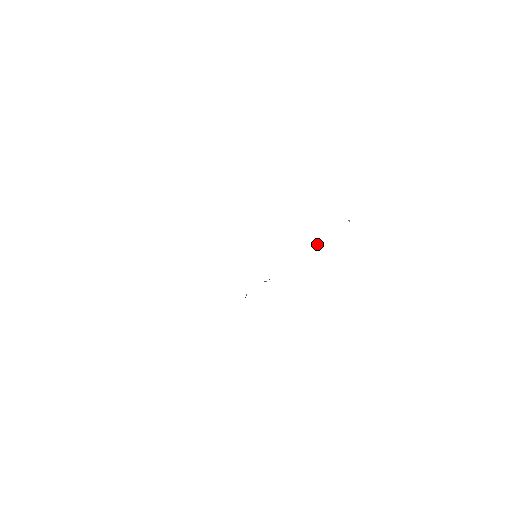
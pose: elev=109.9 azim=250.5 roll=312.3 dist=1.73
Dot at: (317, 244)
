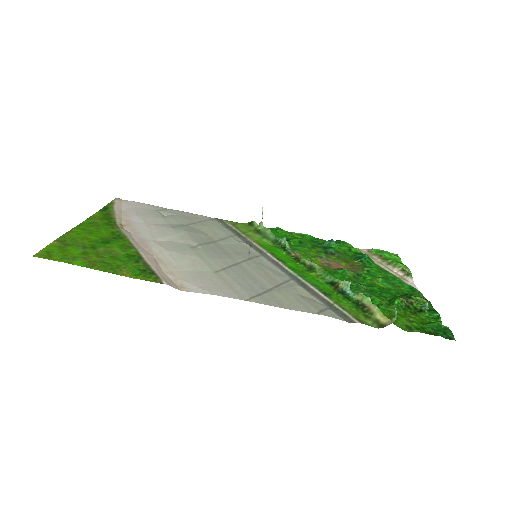
Dot at: (346, 284)
